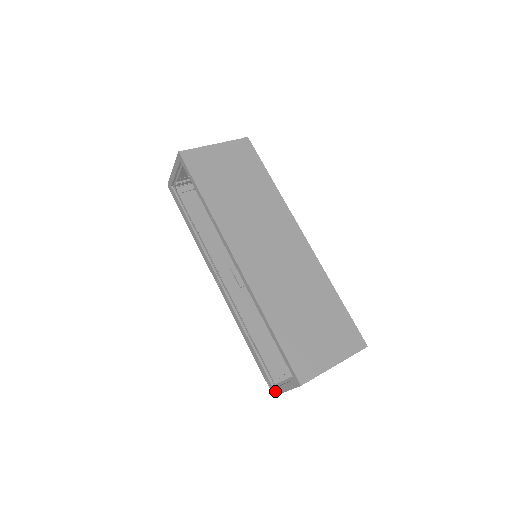
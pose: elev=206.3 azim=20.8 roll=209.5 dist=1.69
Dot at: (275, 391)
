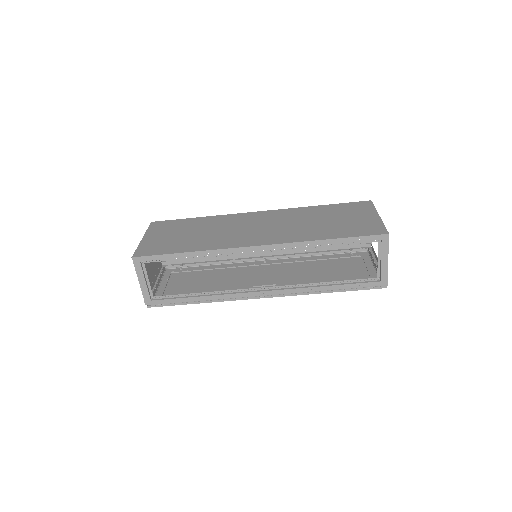
Dot at: (383, 280)
